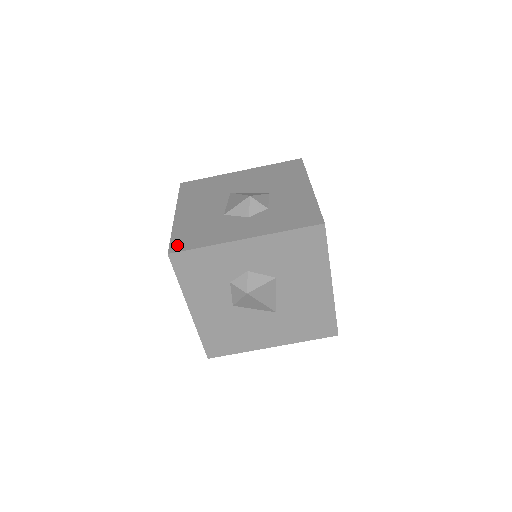
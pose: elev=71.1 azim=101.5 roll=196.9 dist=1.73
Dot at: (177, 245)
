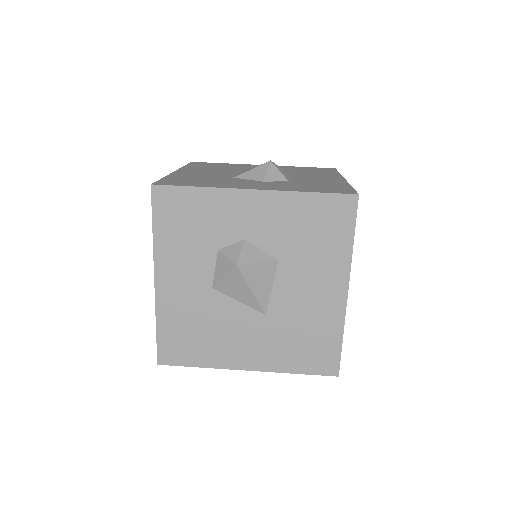
Dot at: (166, 182)
